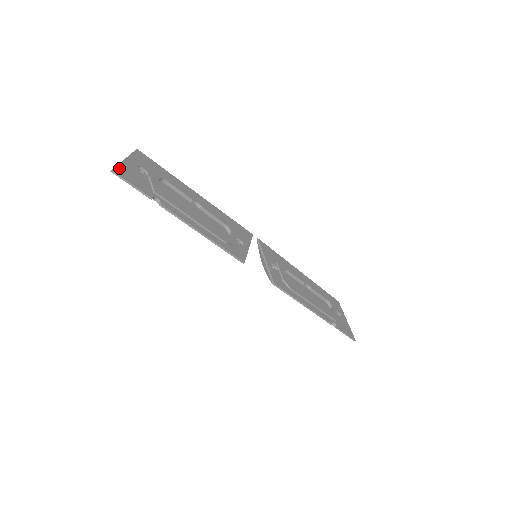
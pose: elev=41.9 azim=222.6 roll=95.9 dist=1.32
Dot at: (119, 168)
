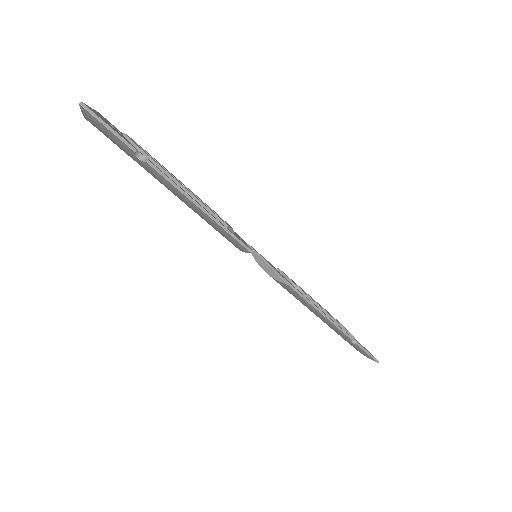
Dot at: (88, 107)
